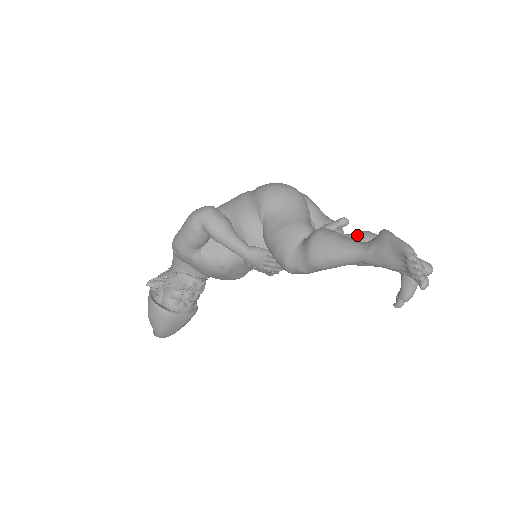
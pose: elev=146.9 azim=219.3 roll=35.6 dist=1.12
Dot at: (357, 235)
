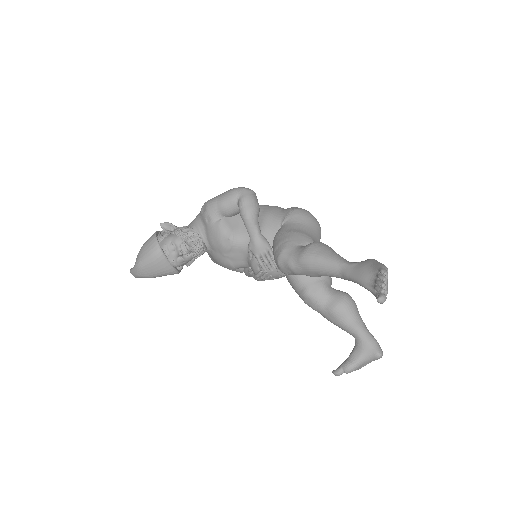
Dot at: (341, 291)
